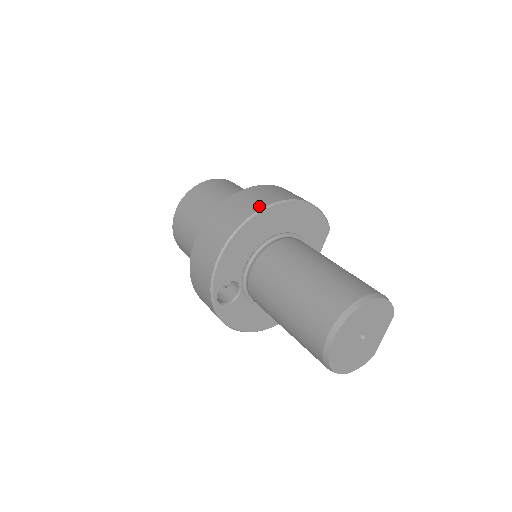
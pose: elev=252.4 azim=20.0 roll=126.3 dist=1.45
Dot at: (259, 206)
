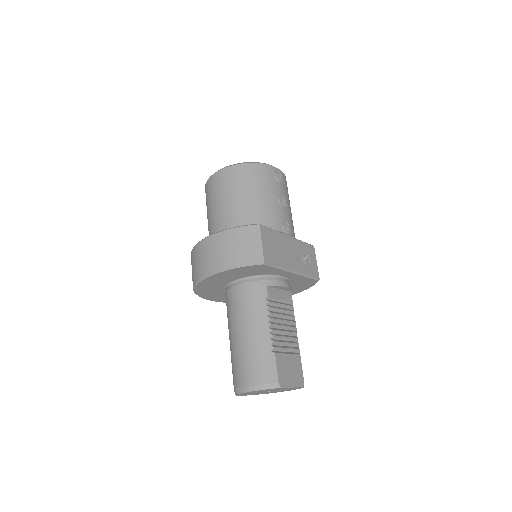
Dot at: (193, 283)
